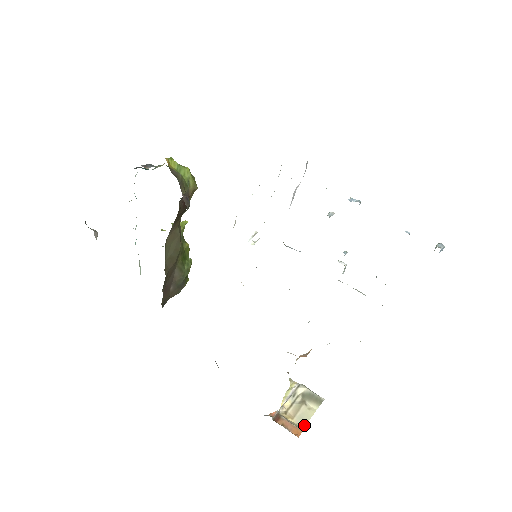
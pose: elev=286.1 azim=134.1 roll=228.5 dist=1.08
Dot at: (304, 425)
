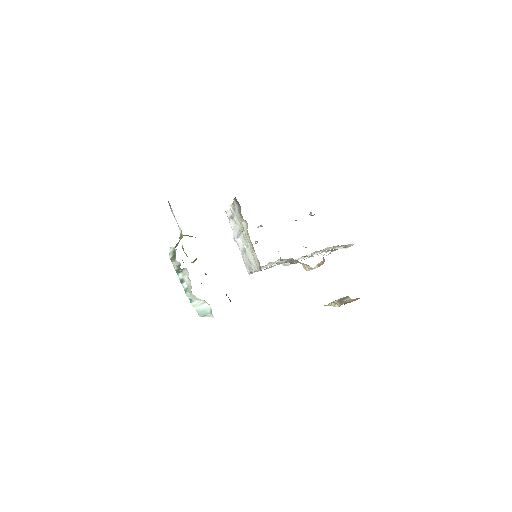
Dot at: occluded
